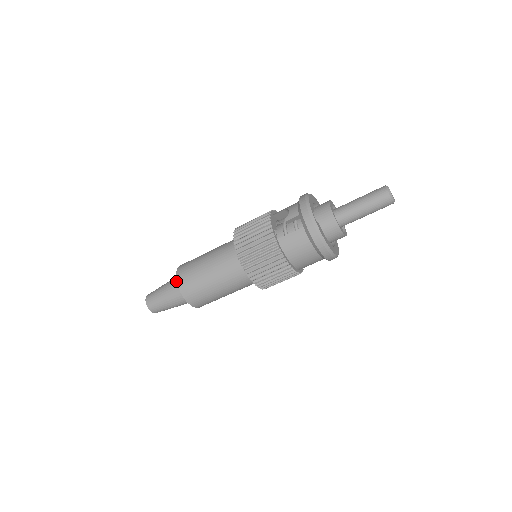
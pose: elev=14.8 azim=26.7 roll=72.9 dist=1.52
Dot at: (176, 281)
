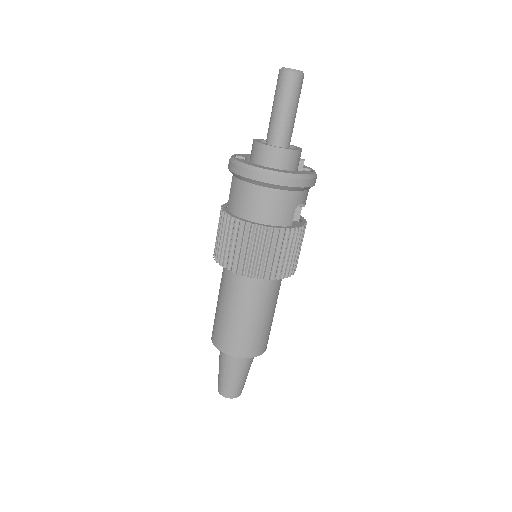
Dot at: occluded
